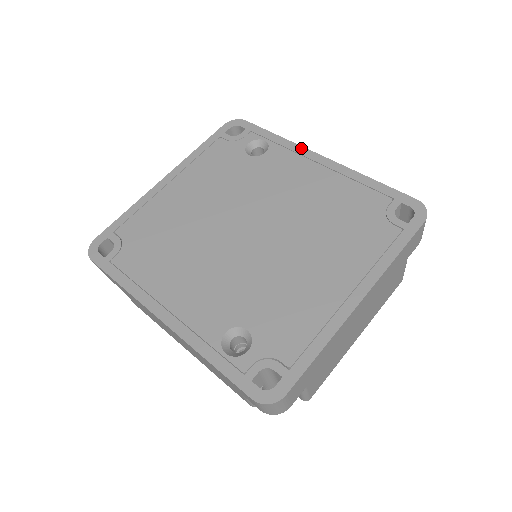
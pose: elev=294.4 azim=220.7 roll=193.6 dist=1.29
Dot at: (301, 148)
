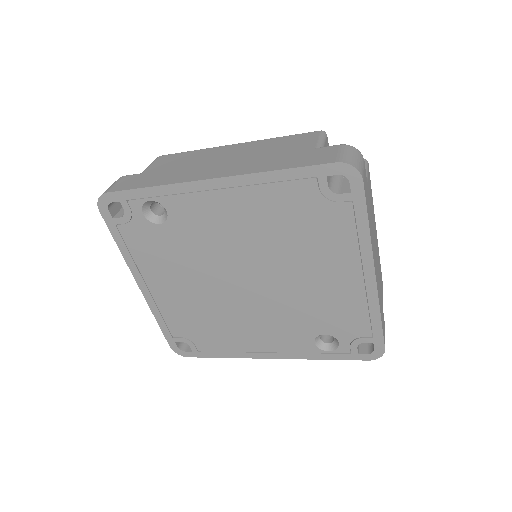
Dot at: (186, 185)
